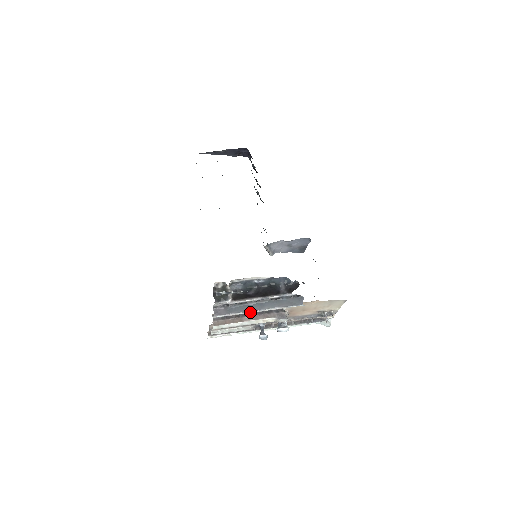
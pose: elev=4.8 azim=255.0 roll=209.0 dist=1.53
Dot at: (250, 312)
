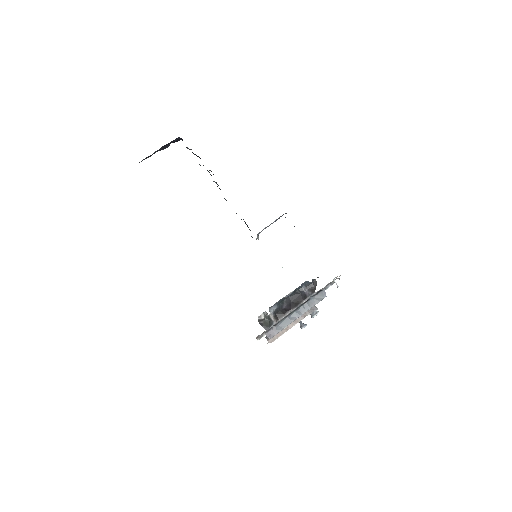
Dot at: occluded
